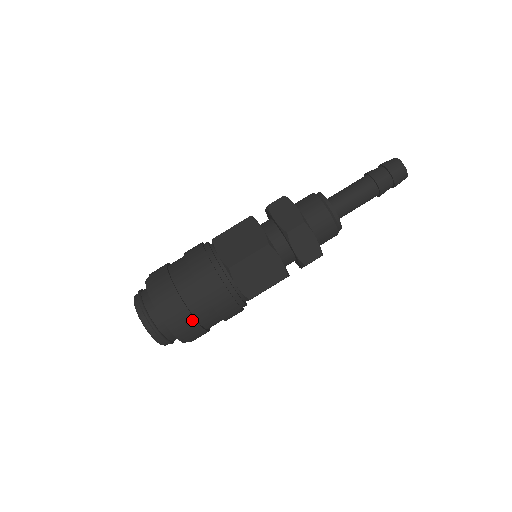
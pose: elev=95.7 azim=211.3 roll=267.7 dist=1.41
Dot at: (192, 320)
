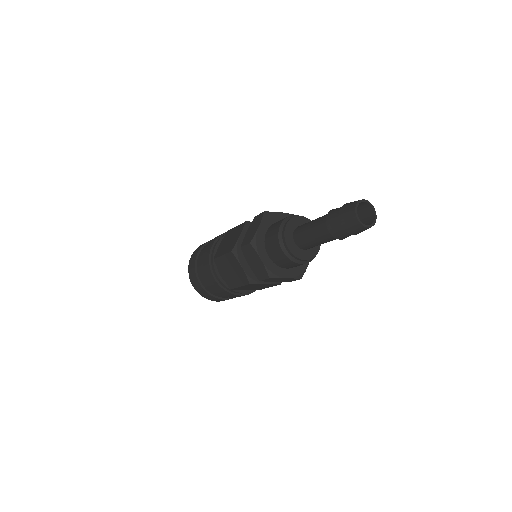
Dot at: (200, 286)
